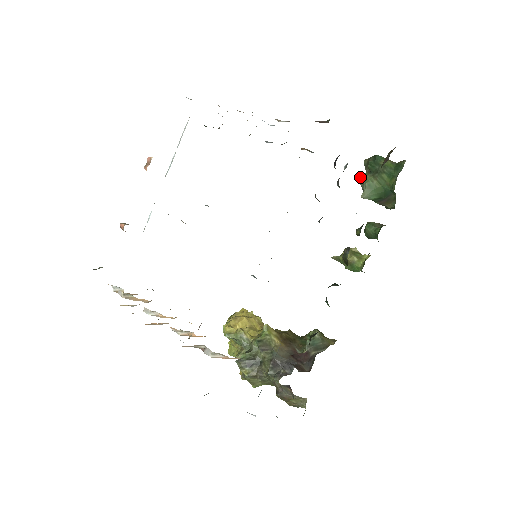
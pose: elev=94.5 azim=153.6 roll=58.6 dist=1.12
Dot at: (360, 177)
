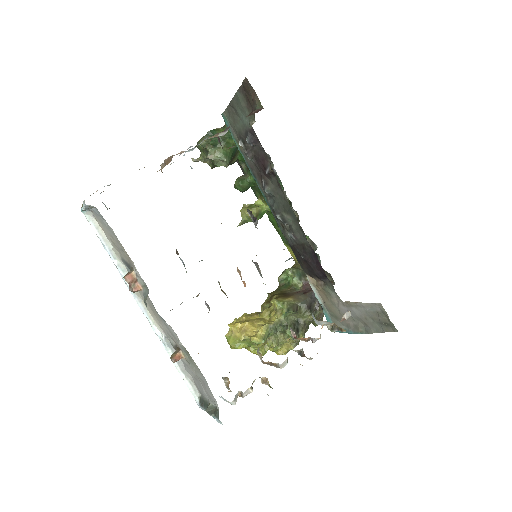
Dot at: (210, 156)
